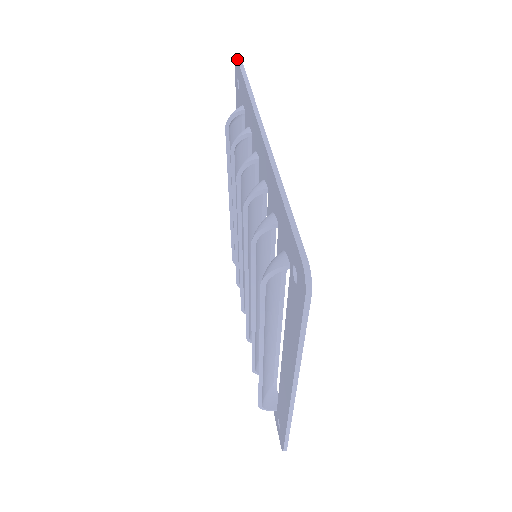
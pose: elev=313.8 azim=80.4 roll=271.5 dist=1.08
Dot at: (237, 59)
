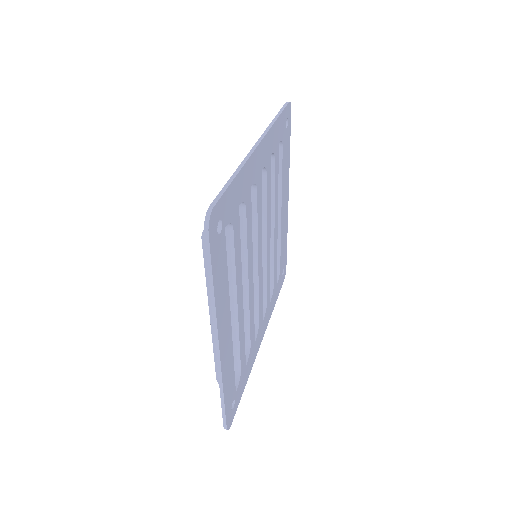
Dot at: (285, 103)
